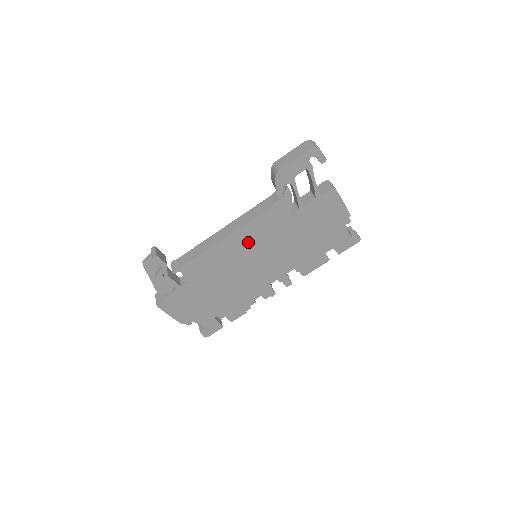
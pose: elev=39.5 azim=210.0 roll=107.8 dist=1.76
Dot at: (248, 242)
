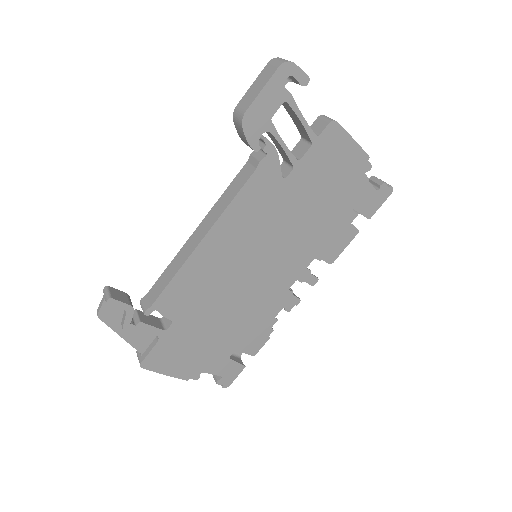
Dot at: (237, 238)
